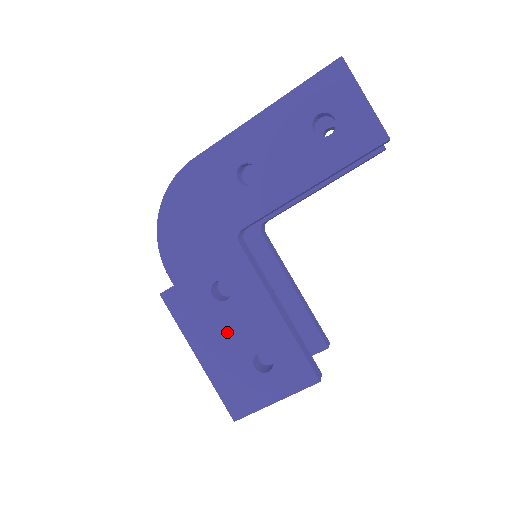
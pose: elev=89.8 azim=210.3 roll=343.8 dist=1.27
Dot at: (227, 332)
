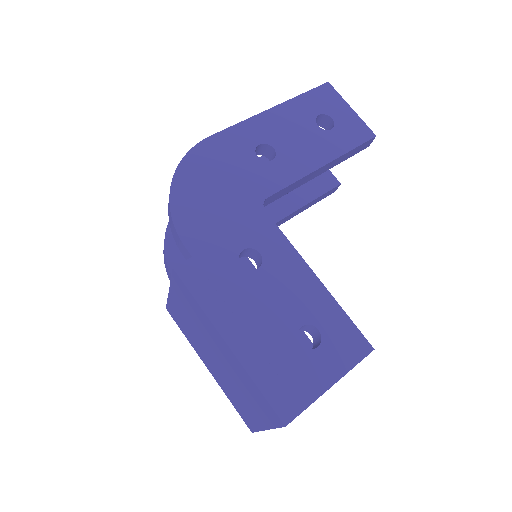
Dot at: (263, 305)
